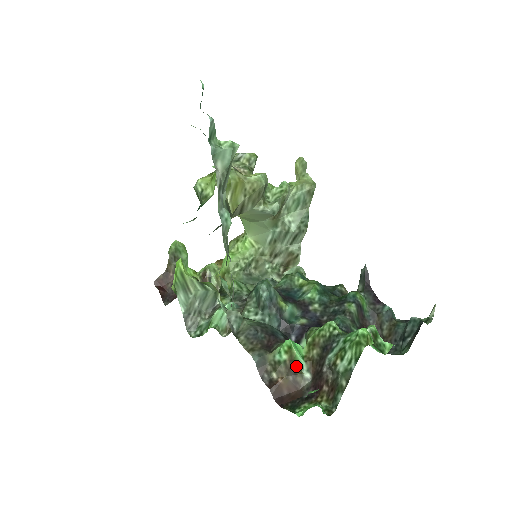
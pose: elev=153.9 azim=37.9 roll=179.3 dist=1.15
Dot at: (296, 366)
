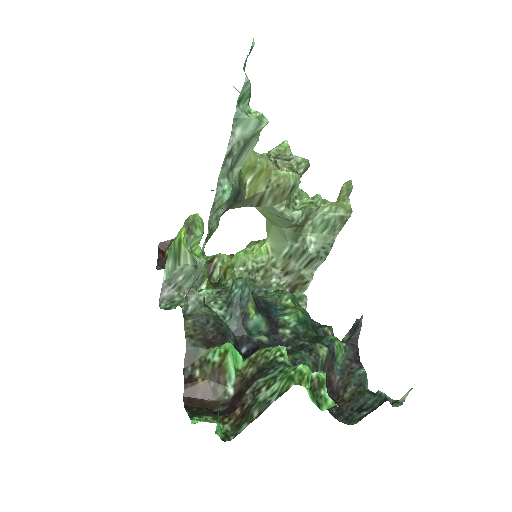
Dot at: (223, 374)
